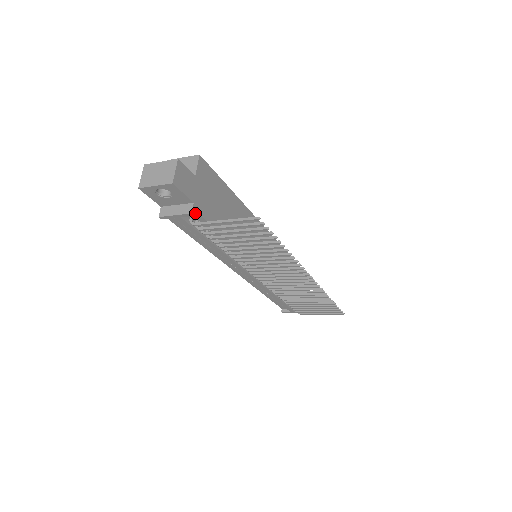
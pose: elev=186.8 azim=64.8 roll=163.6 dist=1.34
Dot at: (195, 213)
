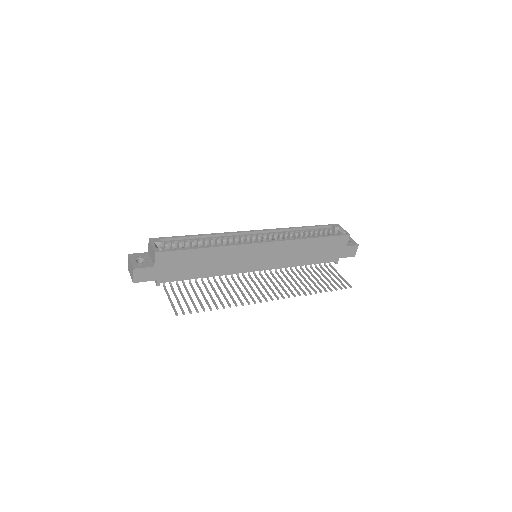
Dot at: (162, 282)
